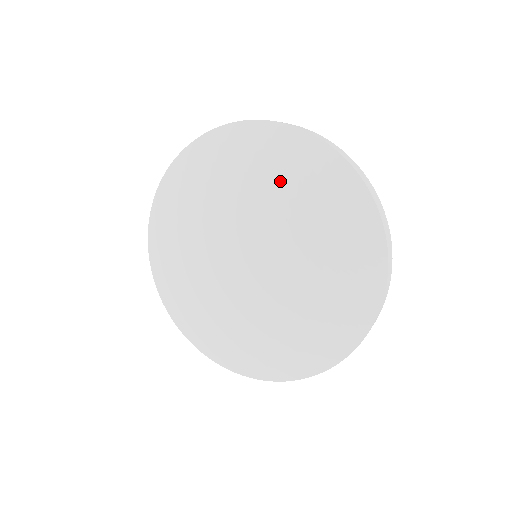
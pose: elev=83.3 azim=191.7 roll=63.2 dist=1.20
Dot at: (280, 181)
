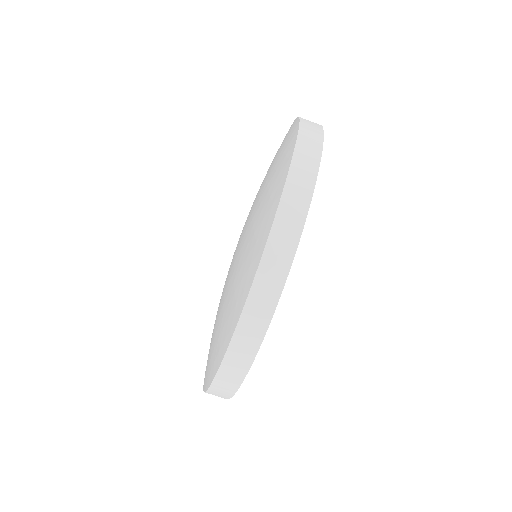
Dot at: (267, 171)
